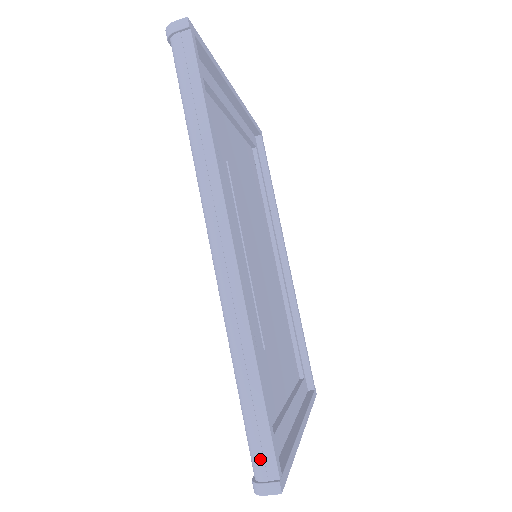
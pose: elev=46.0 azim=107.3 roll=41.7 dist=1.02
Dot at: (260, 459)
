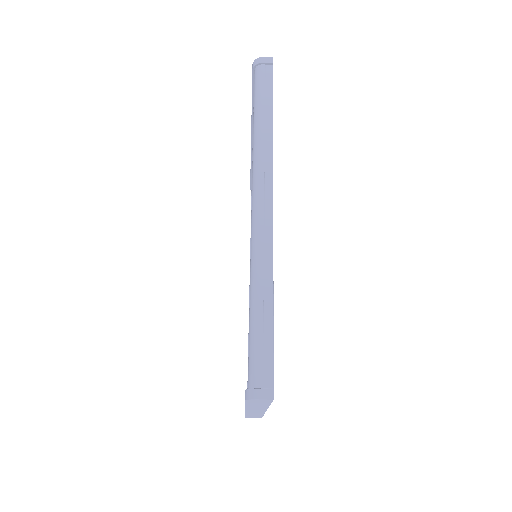
Dot at: (260, 368)
